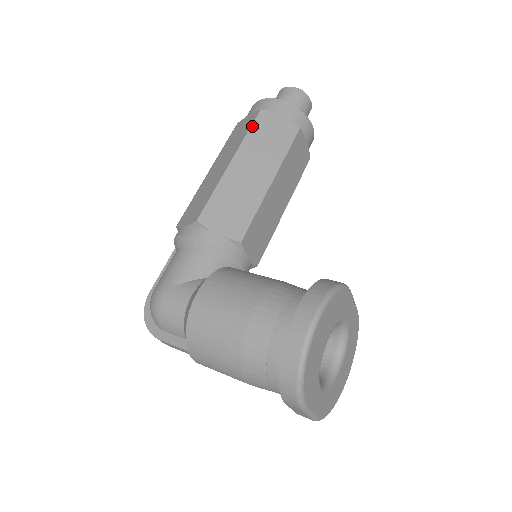
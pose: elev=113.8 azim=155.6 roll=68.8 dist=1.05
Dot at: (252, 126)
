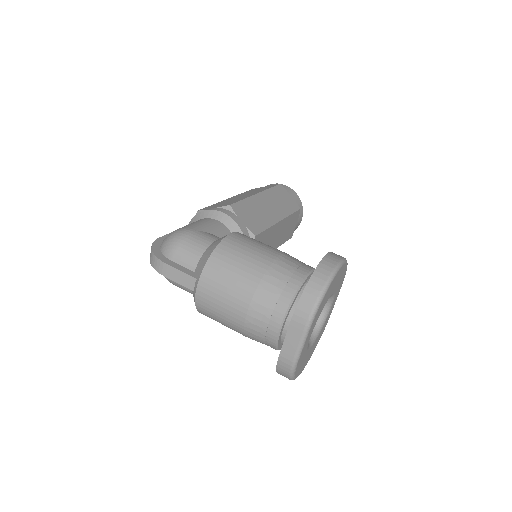
Dot at: (274, 187)
